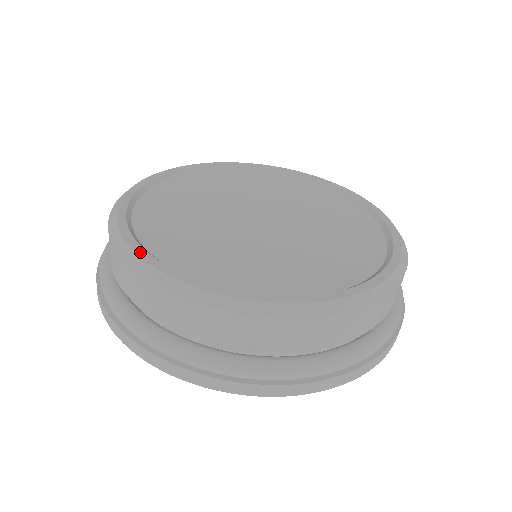
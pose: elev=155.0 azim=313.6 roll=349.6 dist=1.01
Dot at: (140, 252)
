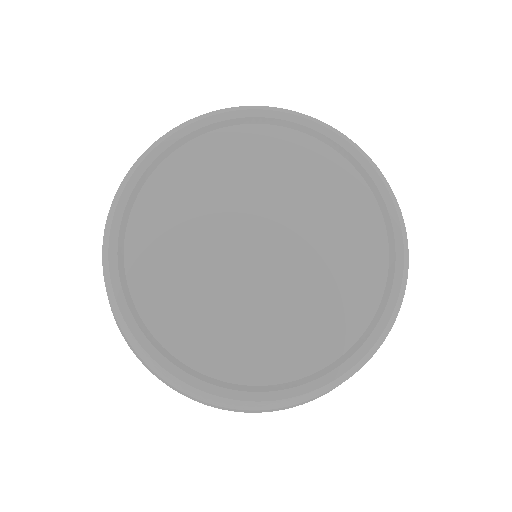
Dot at: (223, 394)
